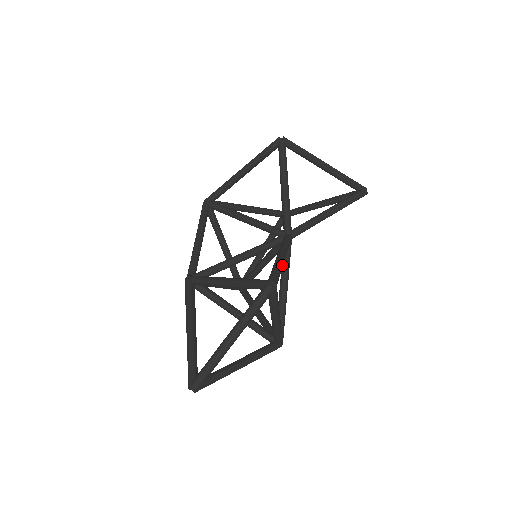
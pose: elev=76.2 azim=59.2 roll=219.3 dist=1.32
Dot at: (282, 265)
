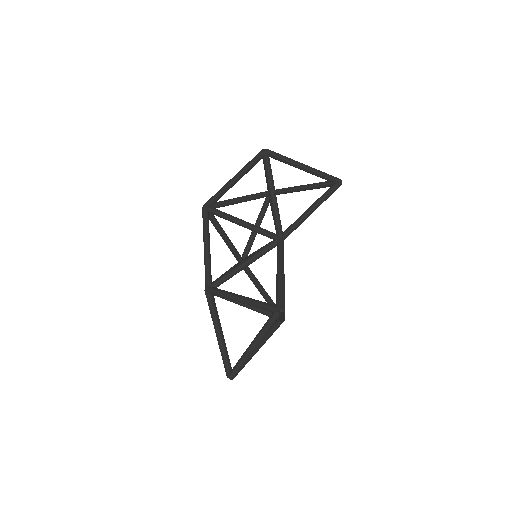
Dot at: occluded
